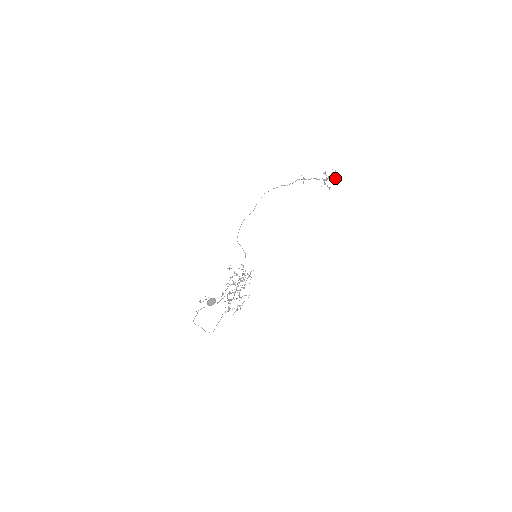
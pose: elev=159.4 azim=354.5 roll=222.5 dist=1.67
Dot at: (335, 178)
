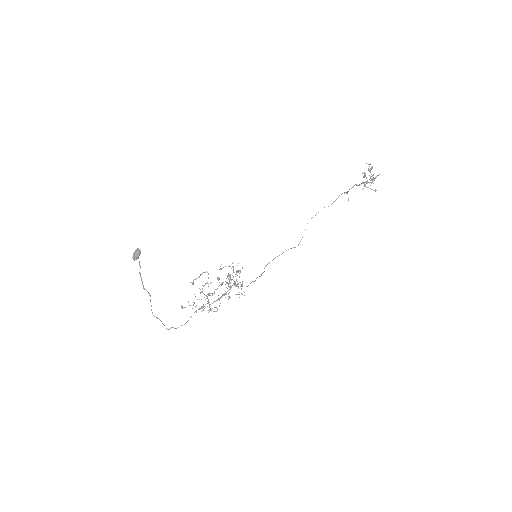
Dot at: occluded
